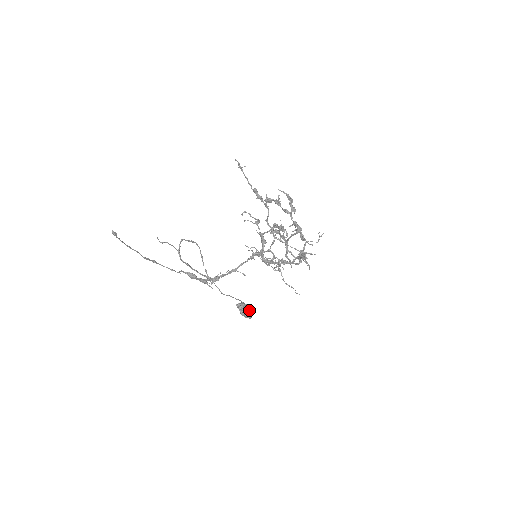
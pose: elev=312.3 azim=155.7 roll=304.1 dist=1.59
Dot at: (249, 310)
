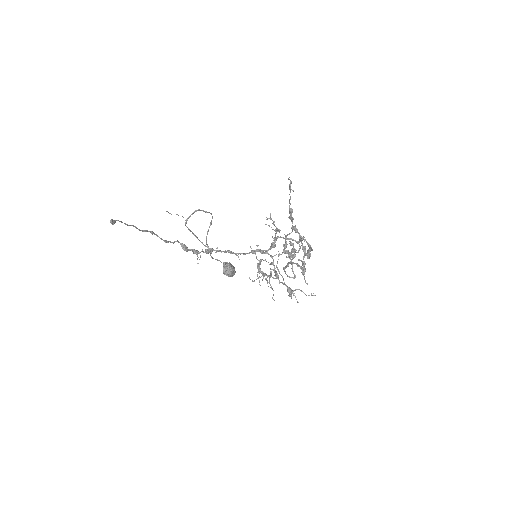
Dot at: (230, 274)
